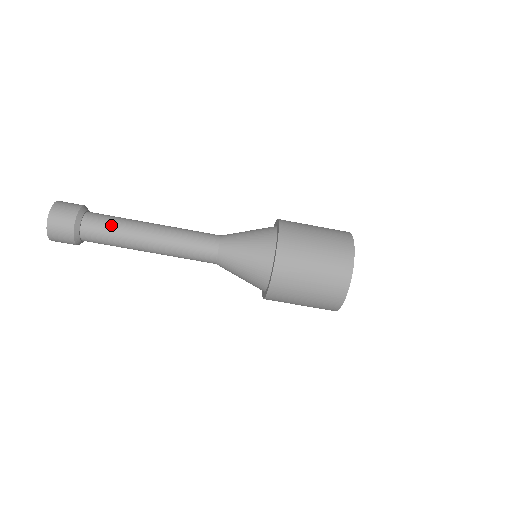
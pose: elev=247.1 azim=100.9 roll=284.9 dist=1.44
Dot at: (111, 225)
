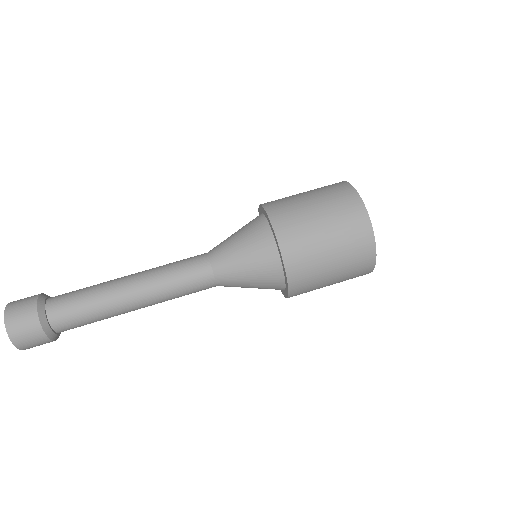
Dot at: (80, 297)
